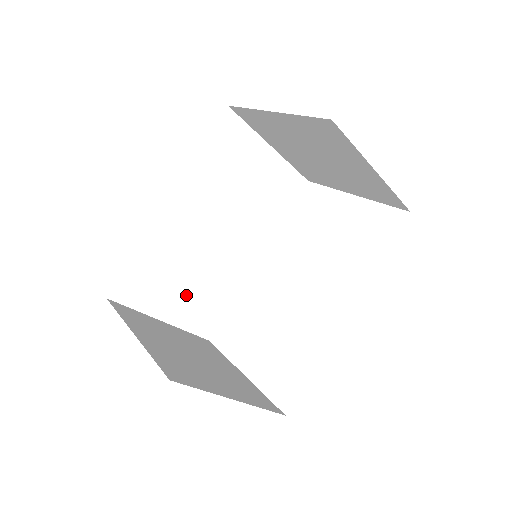
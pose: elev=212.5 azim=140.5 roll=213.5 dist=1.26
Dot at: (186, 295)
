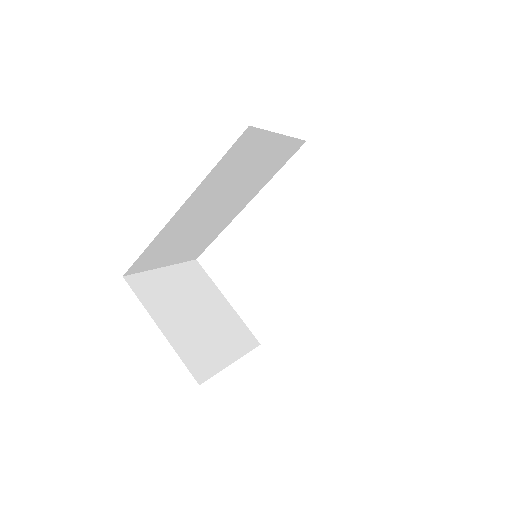
Dot at: (184, 247)
